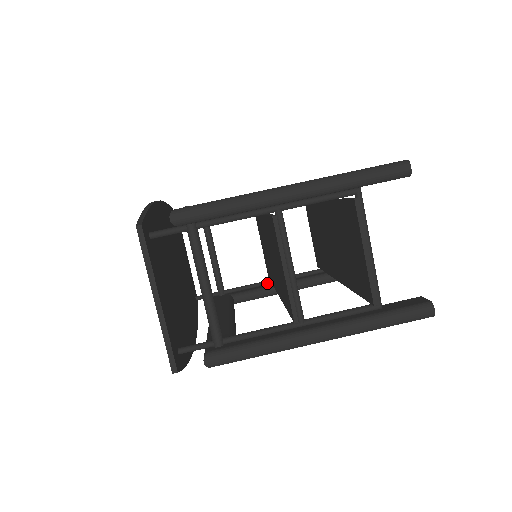
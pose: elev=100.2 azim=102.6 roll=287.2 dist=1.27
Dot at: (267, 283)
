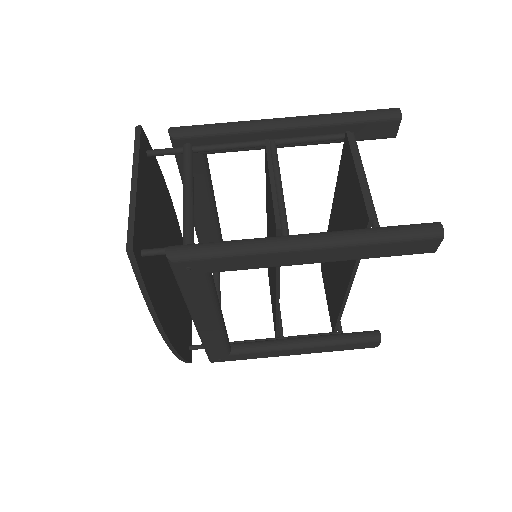
Dot at: (272, 339)
